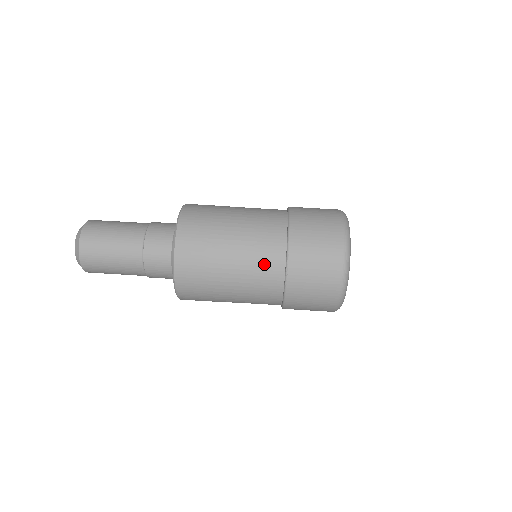
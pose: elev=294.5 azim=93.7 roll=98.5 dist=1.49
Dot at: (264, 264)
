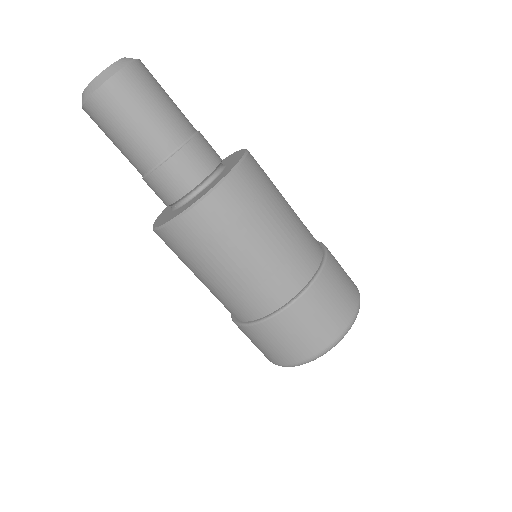
Dot at: (234, 305)
